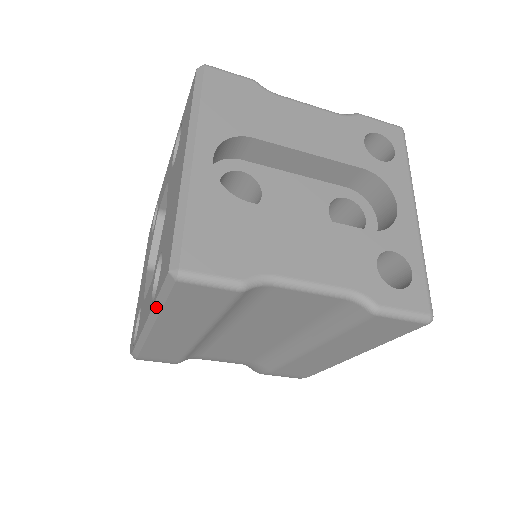
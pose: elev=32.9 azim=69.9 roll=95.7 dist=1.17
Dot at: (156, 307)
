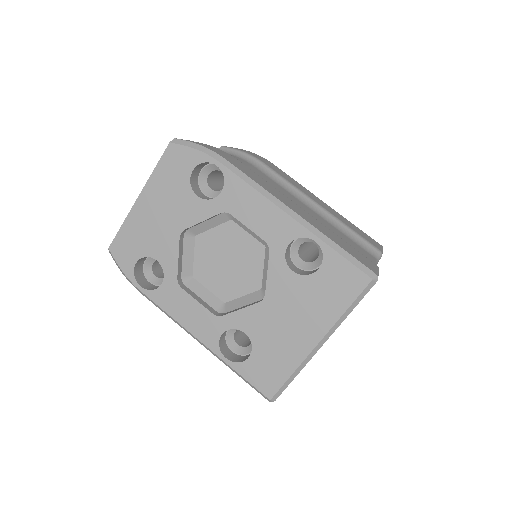
Dot at: (229, 366)
